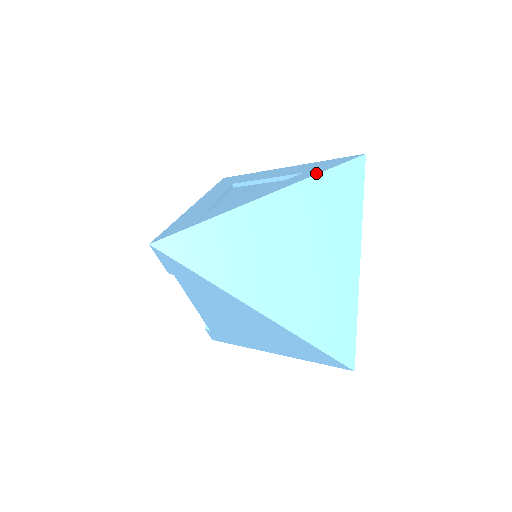
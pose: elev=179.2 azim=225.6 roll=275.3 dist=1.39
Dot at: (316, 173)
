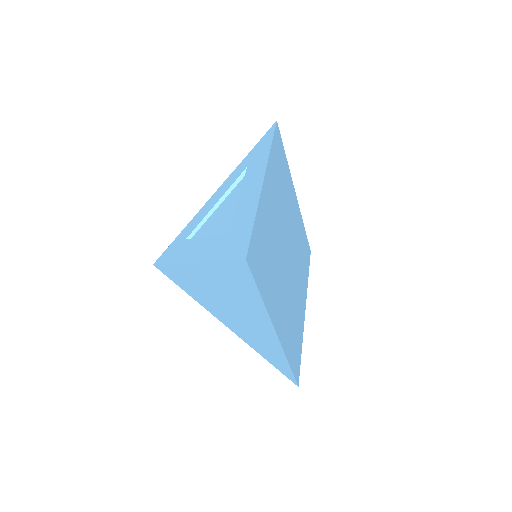
Dot at: (216, 258)
